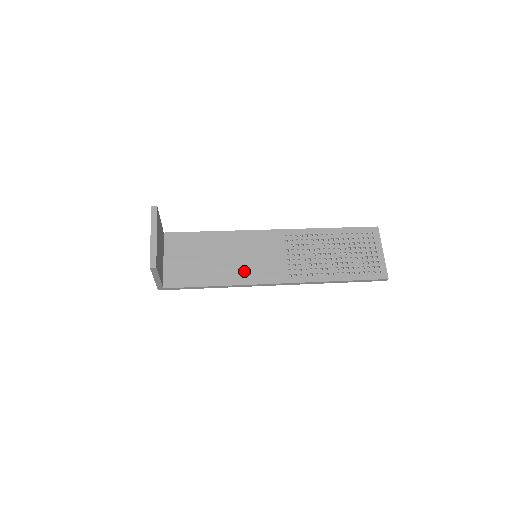
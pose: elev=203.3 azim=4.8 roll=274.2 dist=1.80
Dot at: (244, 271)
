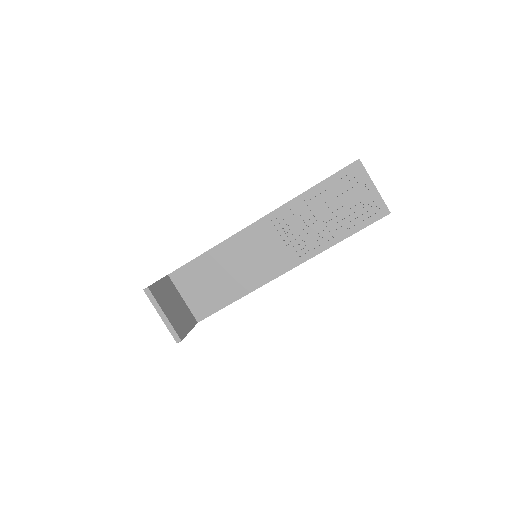
Dot at: (253, 275)
